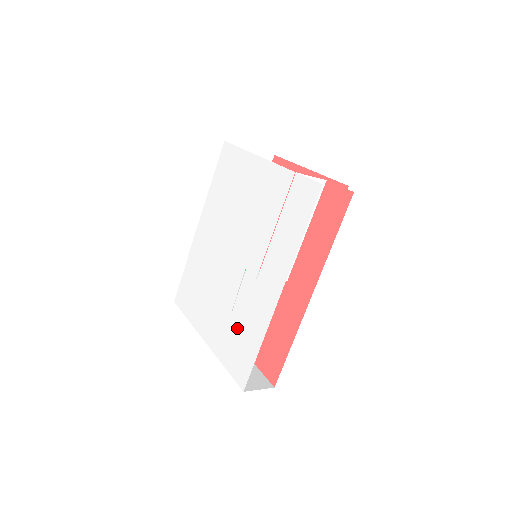
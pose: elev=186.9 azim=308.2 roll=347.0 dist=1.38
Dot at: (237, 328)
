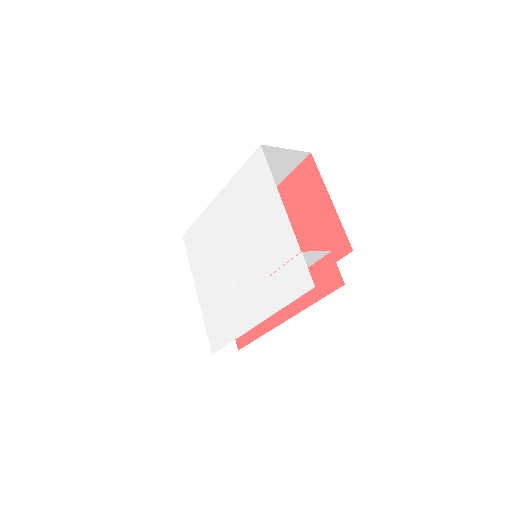
Dot at: (221, 312)
